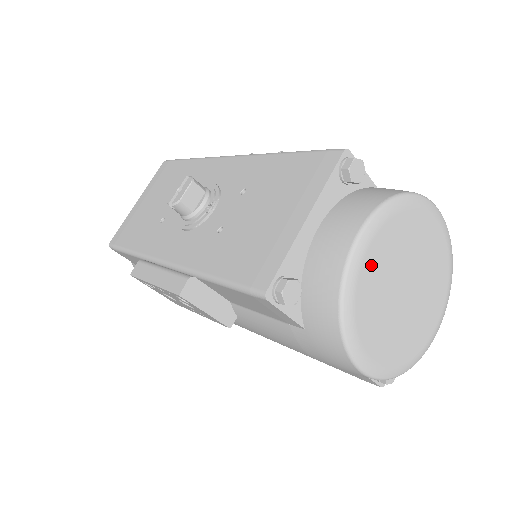
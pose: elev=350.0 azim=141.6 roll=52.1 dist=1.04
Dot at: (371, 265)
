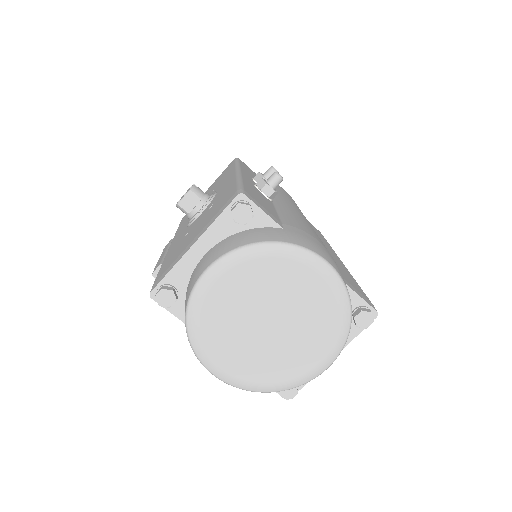
Dot at: (219, 295)
